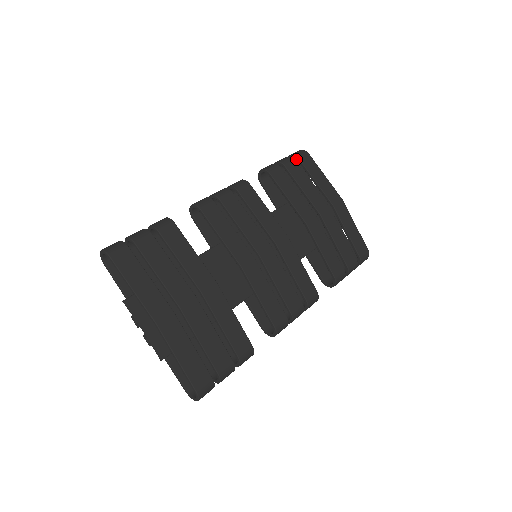
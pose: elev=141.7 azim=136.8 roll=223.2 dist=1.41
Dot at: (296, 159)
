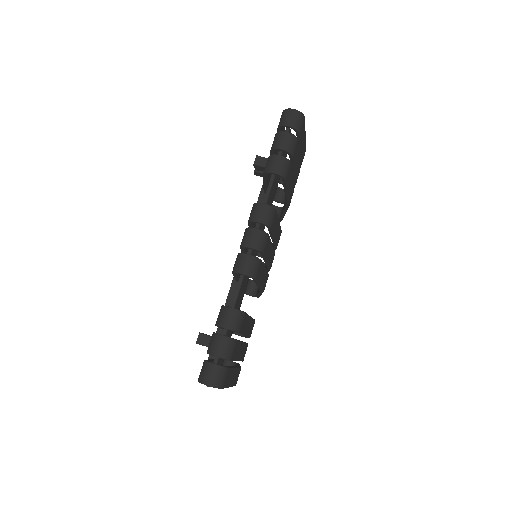
Dot at: (286, 115)
